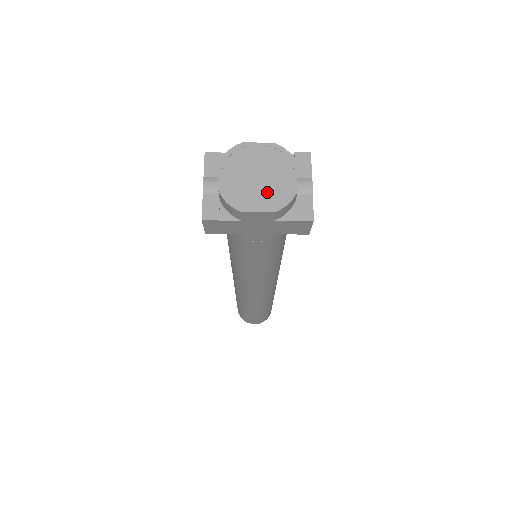
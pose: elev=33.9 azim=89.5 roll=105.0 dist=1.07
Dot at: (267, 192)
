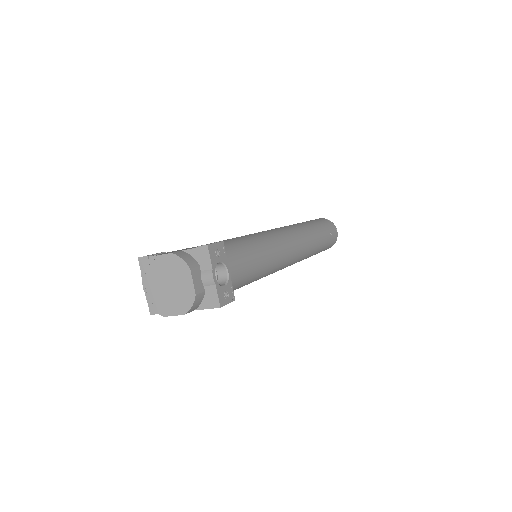
Dot at: (176, 298)
